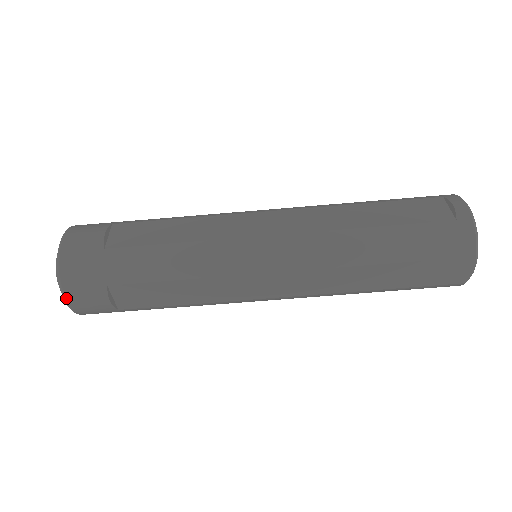
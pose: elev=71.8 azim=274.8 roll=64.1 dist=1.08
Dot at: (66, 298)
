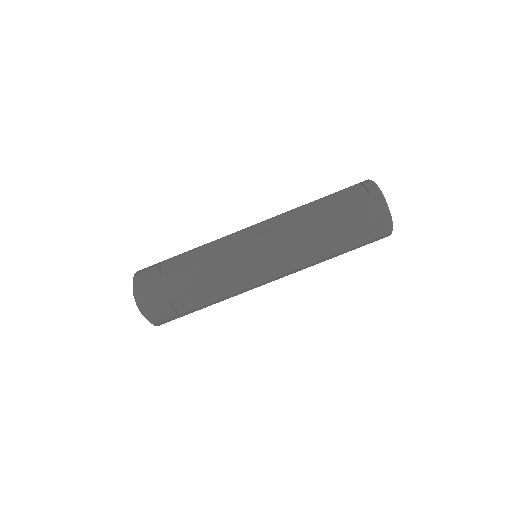
Dot at: (146, 315)
